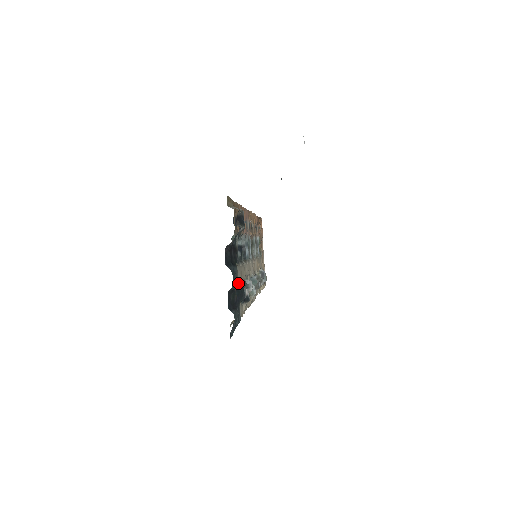
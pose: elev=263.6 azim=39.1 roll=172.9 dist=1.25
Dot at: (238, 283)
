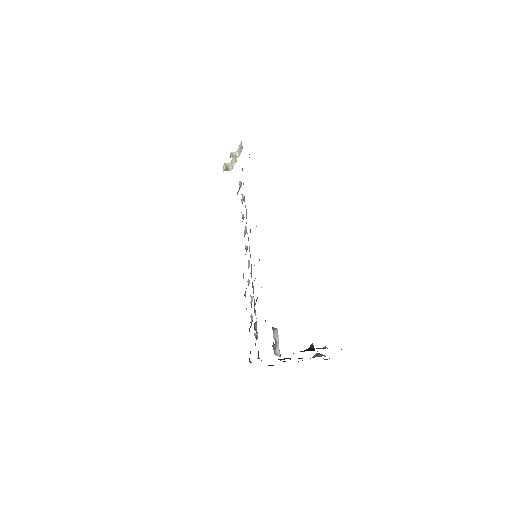
Dot at: occluded
